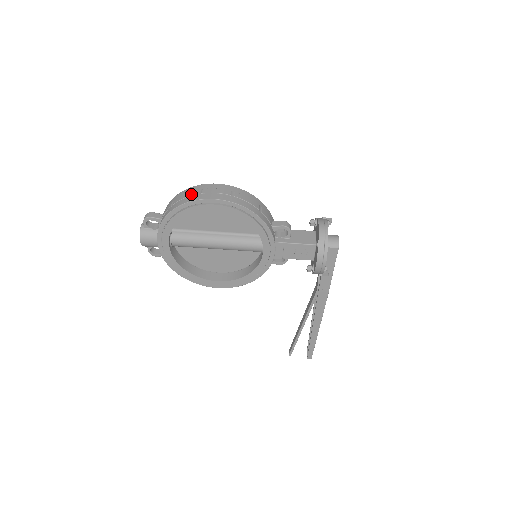
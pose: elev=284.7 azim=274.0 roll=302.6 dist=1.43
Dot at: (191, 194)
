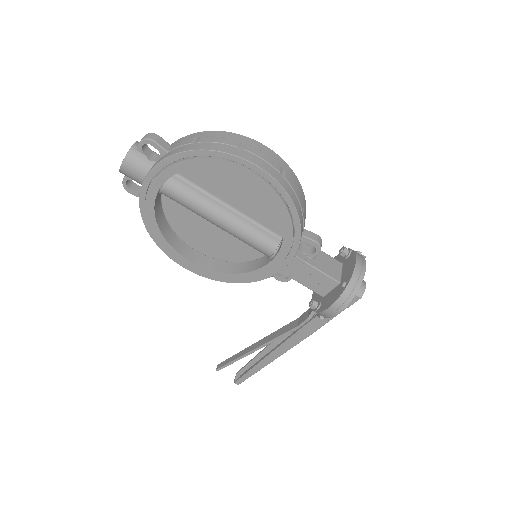
Dot at: (229, 142)
